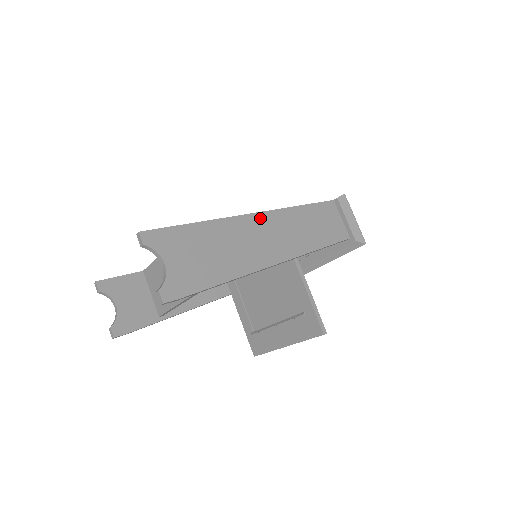
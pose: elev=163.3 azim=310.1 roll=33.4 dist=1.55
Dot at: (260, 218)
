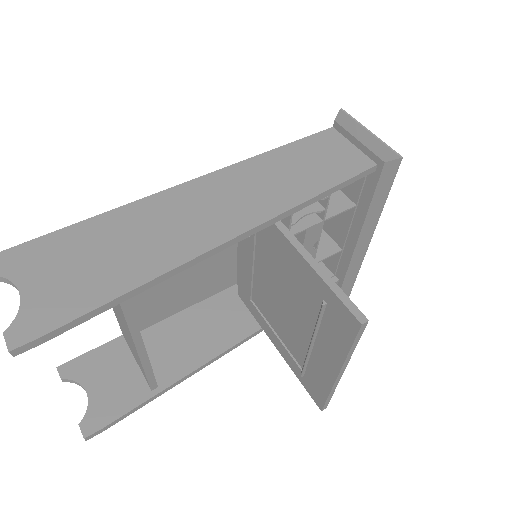
Dot at: (197, 185)
